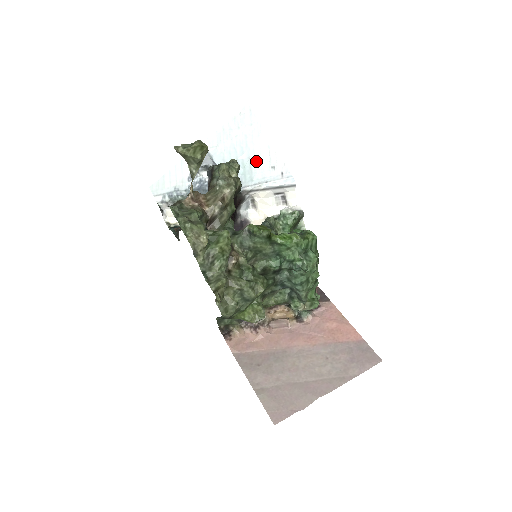
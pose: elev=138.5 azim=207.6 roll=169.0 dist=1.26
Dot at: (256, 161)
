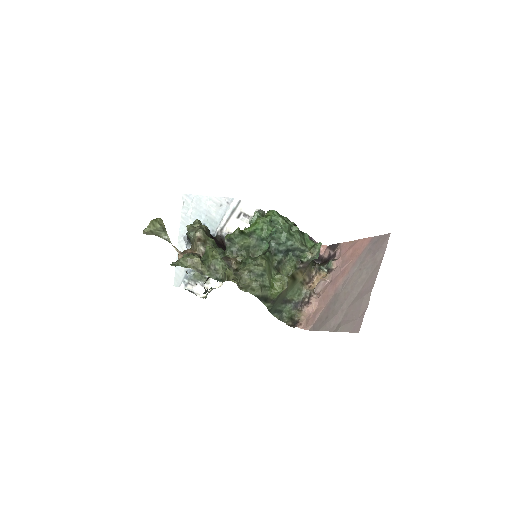
Dot at: (210, 213)
